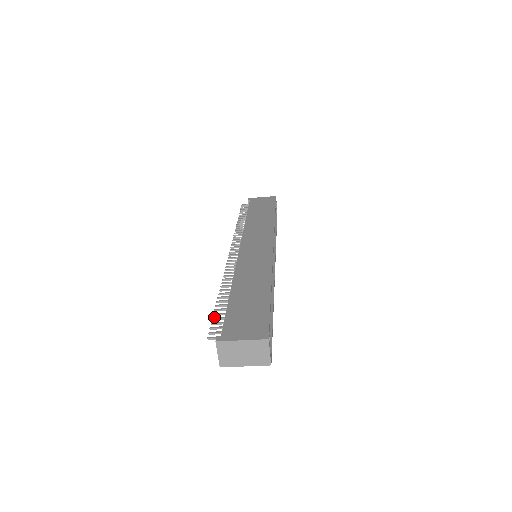
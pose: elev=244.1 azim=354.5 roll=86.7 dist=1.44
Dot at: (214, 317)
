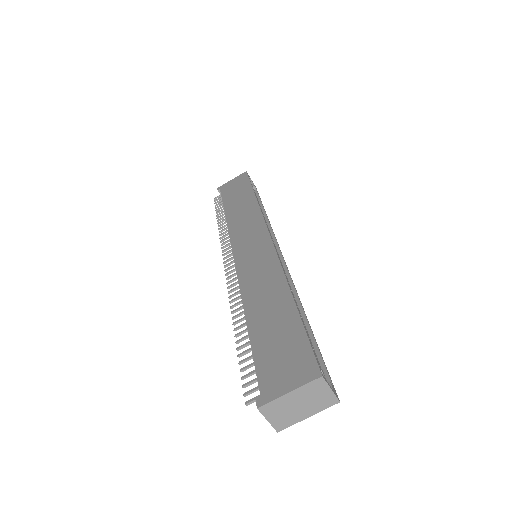
Dot at: (241, 368)
